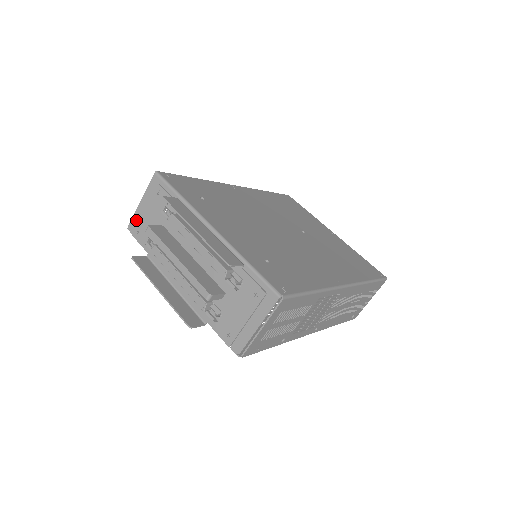
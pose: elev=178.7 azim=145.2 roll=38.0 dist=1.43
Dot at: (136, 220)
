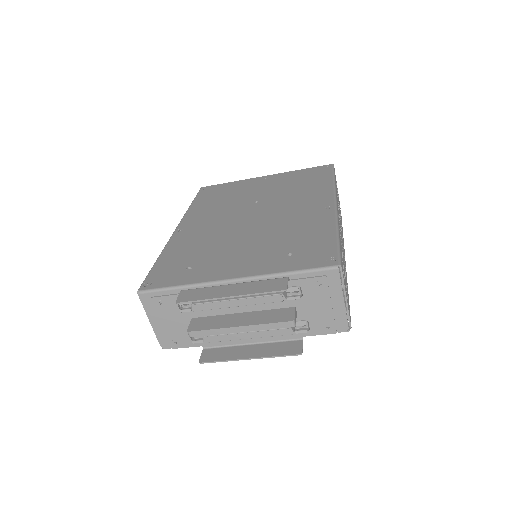
Dot at: (164, 337)
